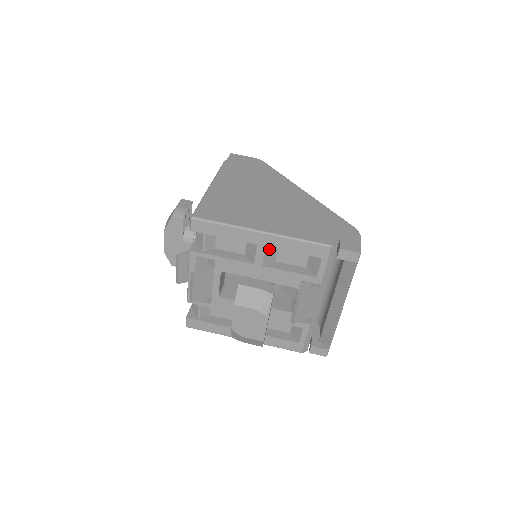
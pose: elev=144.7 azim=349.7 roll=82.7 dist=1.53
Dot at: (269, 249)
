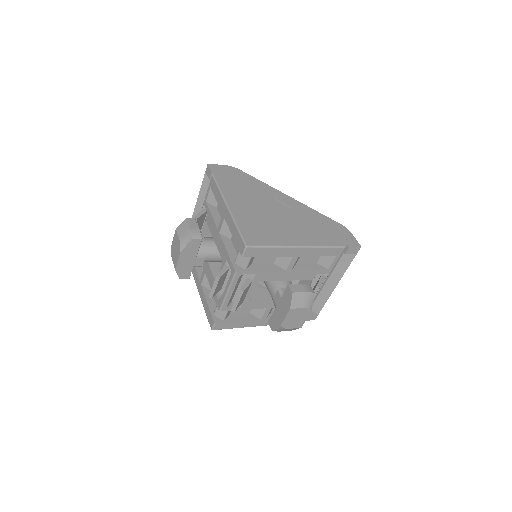
Dot at: (298, 257)
